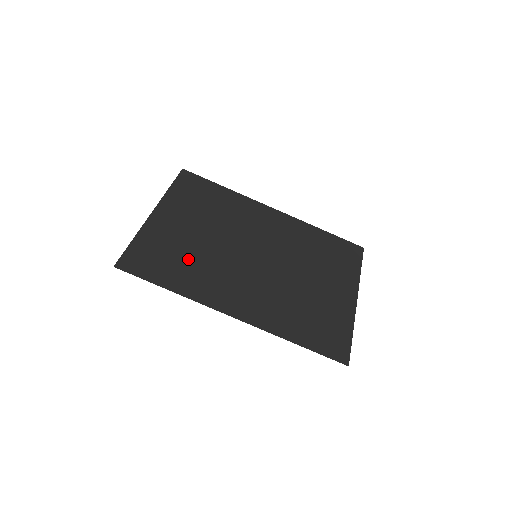
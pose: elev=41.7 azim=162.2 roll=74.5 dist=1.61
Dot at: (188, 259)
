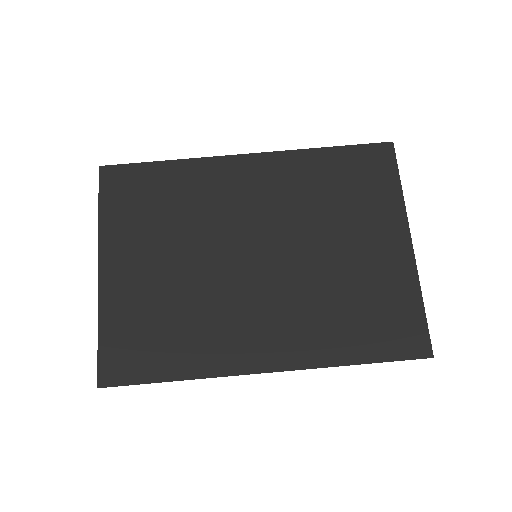
Dot at: (176, 318)
